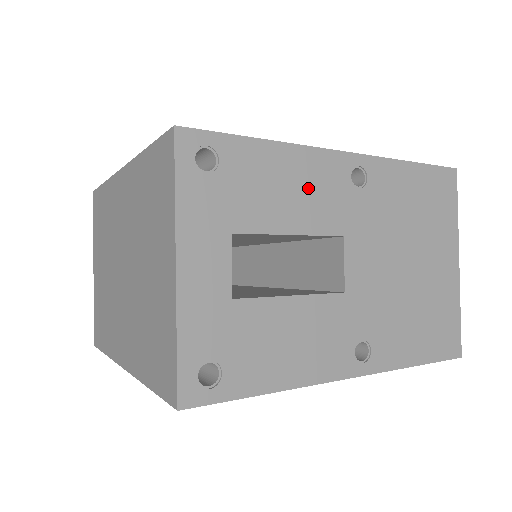
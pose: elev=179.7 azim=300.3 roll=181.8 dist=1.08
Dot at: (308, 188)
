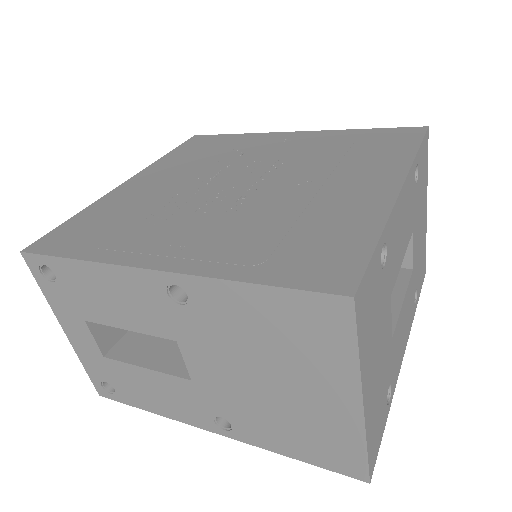
Dot at: (128, 299)
